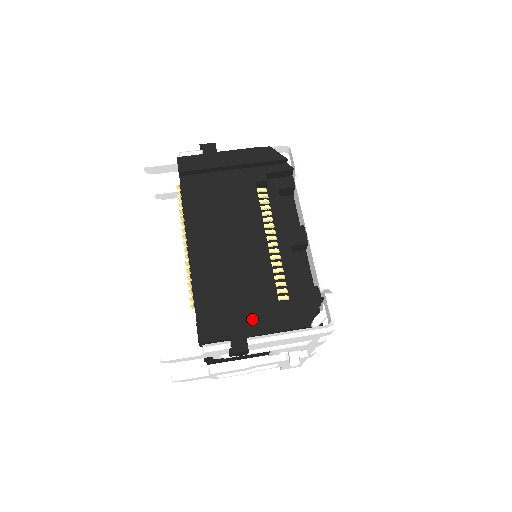
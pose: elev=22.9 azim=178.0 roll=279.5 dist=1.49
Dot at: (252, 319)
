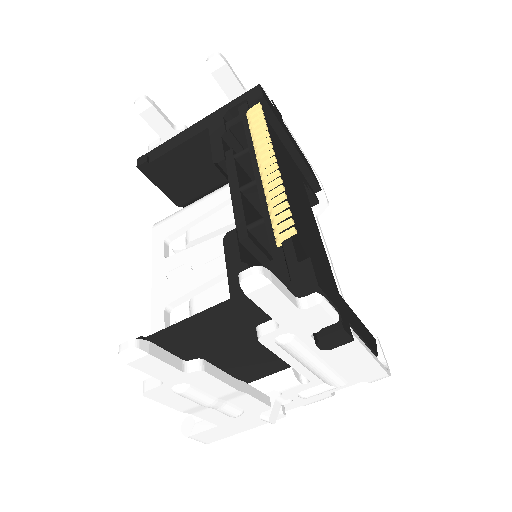
Dot at: (346, 305)
